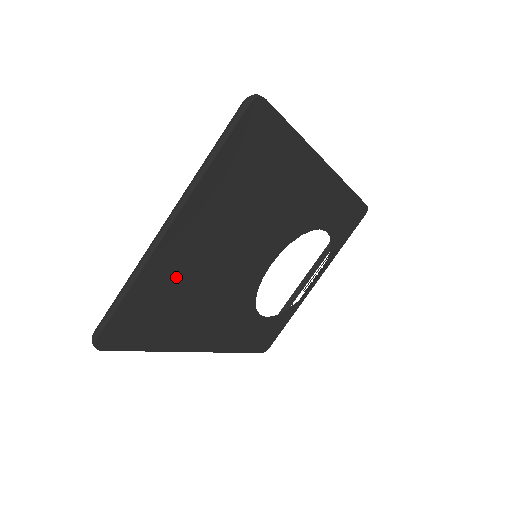
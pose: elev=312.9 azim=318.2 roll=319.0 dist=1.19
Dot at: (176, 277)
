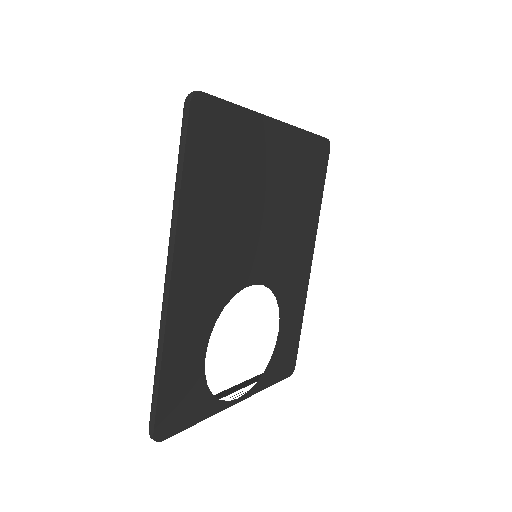
Dot at: (247, 157)
